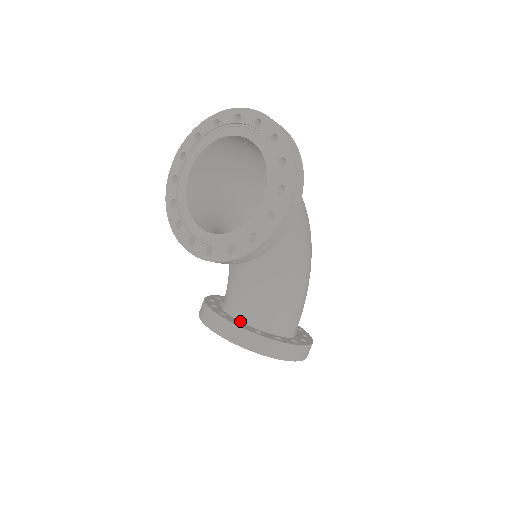
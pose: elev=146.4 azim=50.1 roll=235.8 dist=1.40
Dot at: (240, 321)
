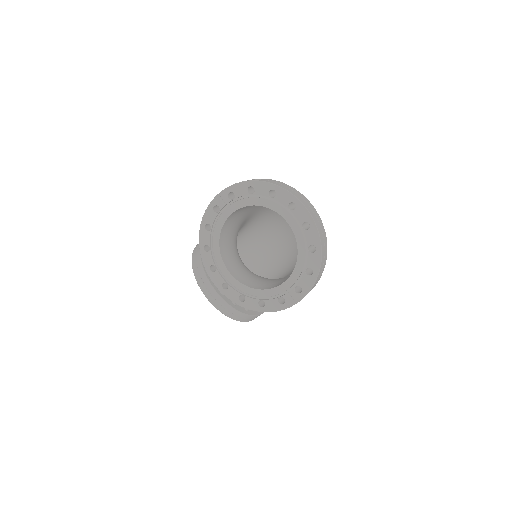
Dot at: occluded
